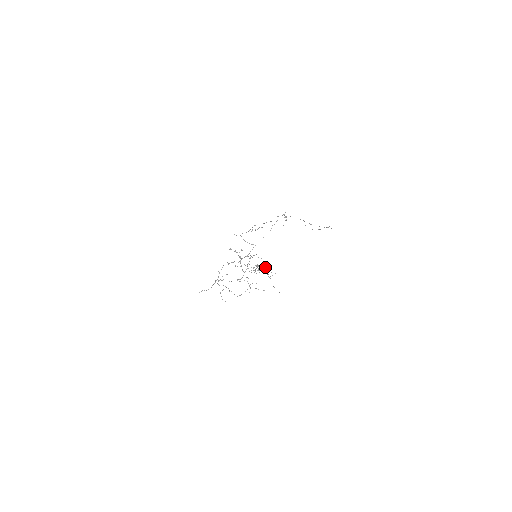
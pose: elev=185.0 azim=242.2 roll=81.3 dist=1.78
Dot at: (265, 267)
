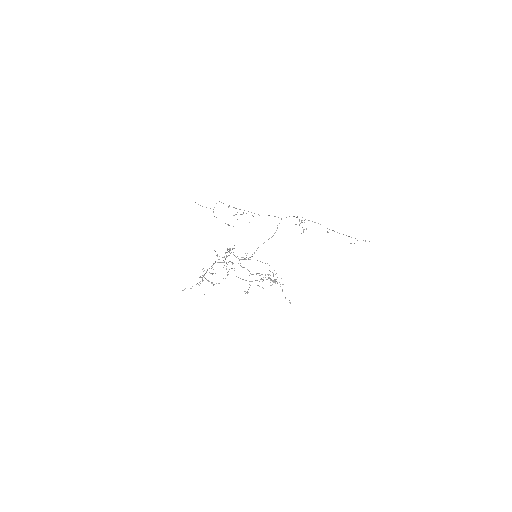
Dot at: (269, 270)
